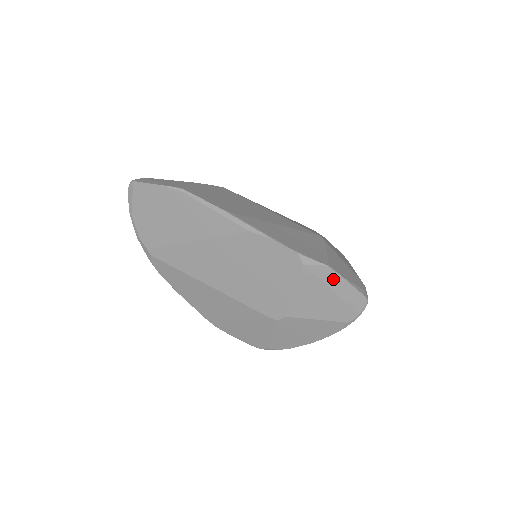
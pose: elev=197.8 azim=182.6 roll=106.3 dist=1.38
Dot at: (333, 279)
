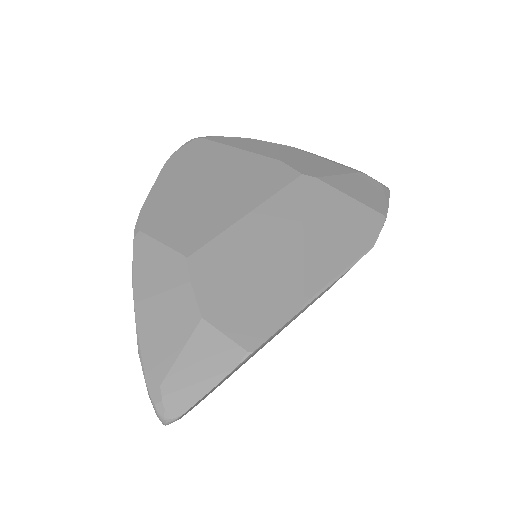
Dot at: occluded
